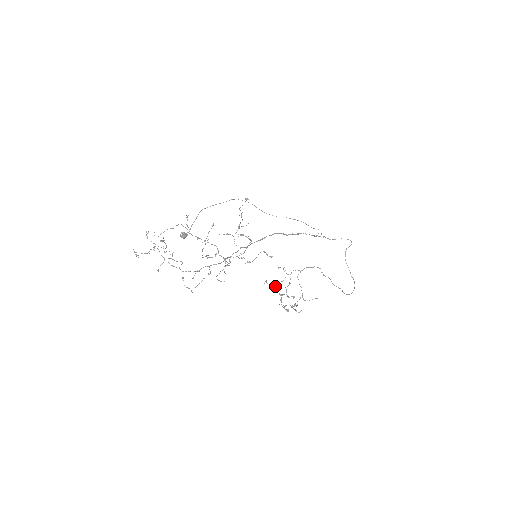
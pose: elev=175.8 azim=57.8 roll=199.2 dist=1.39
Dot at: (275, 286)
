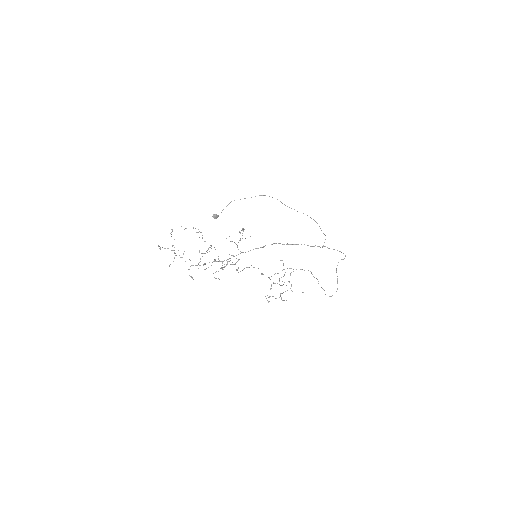
Dot at: occluded
